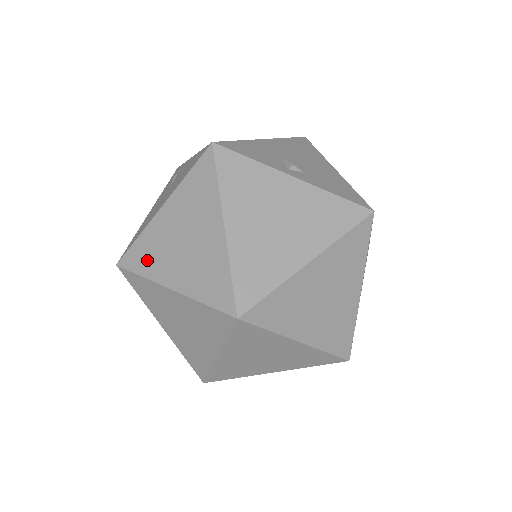
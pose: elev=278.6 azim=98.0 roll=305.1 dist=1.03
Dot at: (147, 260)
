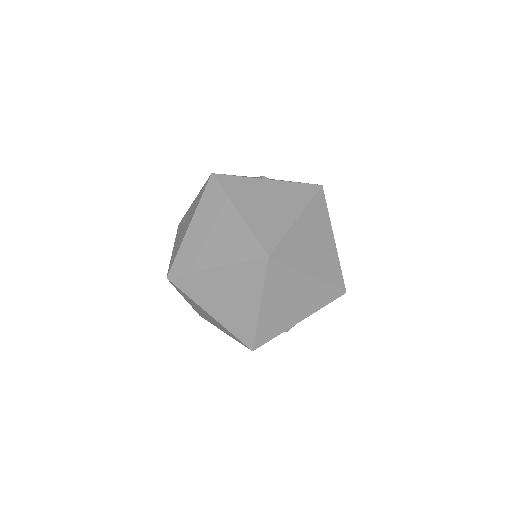
Dot at: (190, 261)
